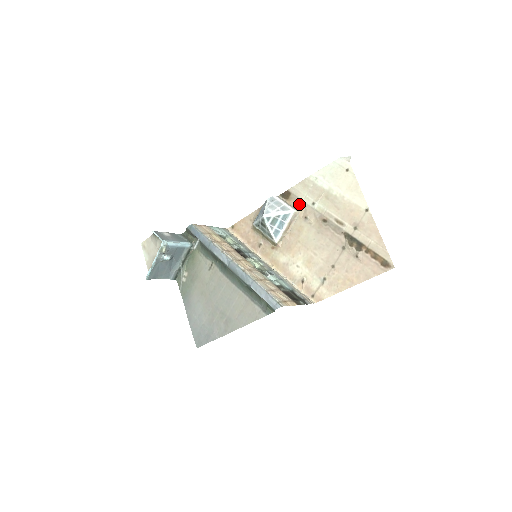
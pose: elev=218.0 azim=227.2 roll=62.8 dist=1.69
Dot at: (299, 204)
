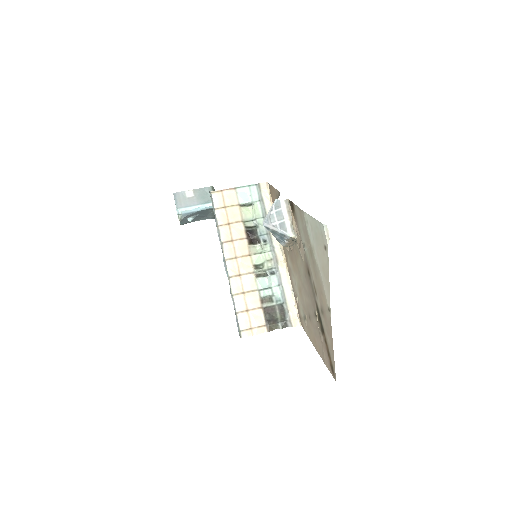
Dot at: (297, 230)
